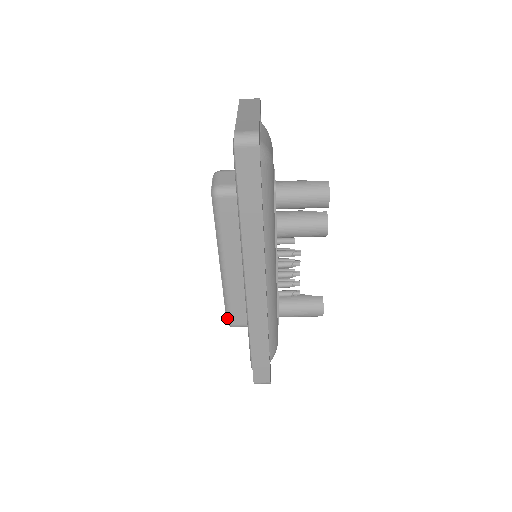
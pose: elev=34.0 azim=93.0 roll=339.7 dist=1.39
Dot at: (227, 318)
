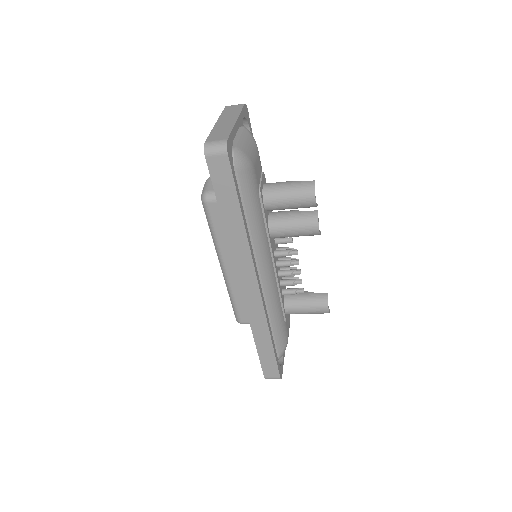
Dot at: (235, 316)
